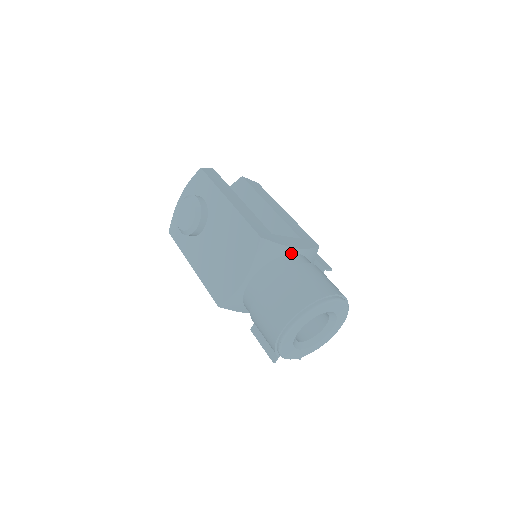
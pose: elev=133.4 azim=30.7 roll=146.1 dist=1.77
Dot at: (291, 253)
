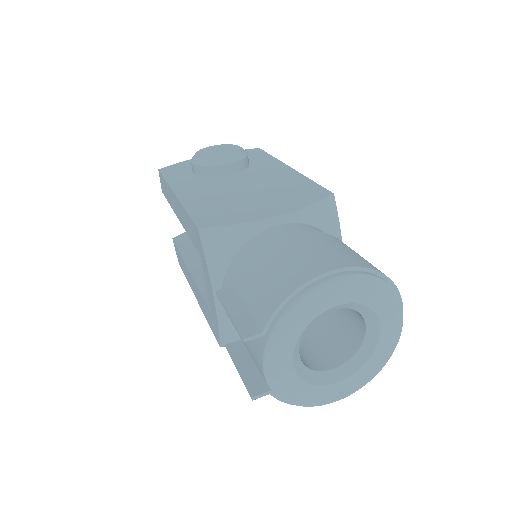
Dot at: occluded
